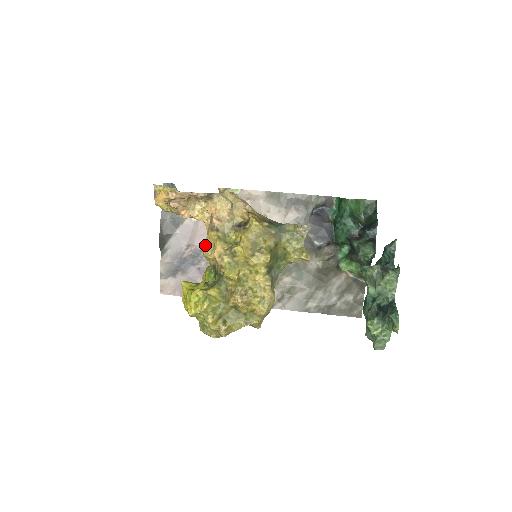
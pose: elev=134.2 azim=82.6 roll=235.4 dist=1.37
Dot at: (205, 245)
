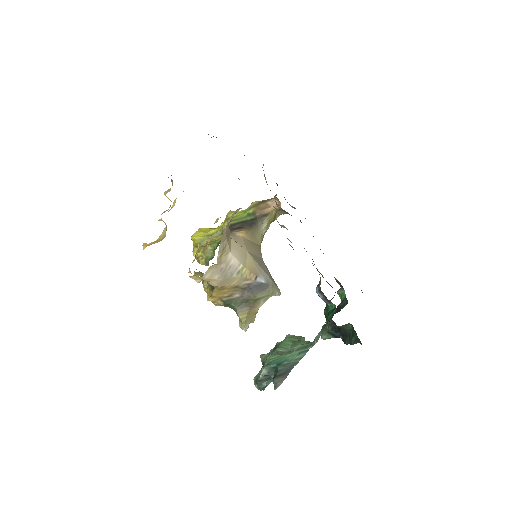
Dot at: occluded
